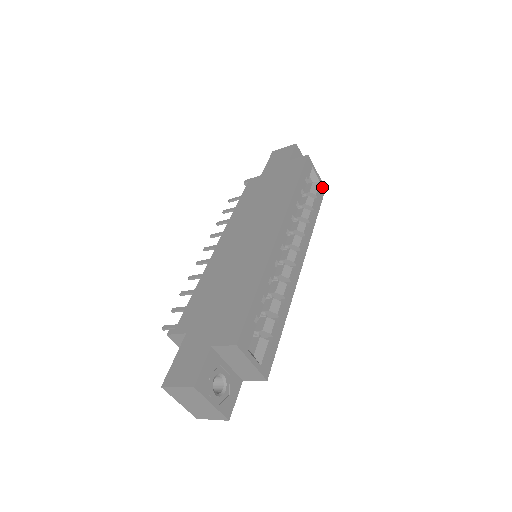
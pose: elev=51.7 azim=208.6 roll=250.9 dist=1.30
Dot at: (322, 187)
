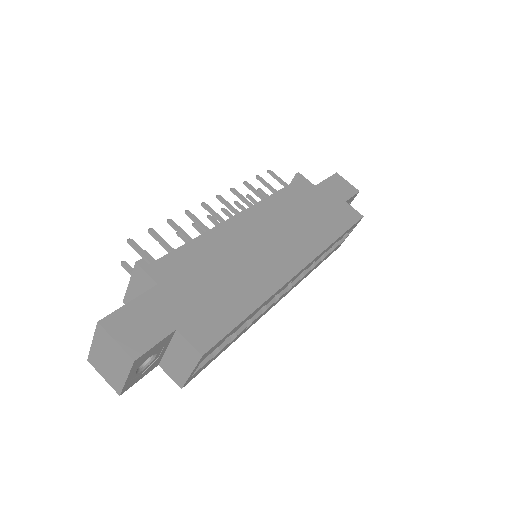
Dot at: (340, 245)
